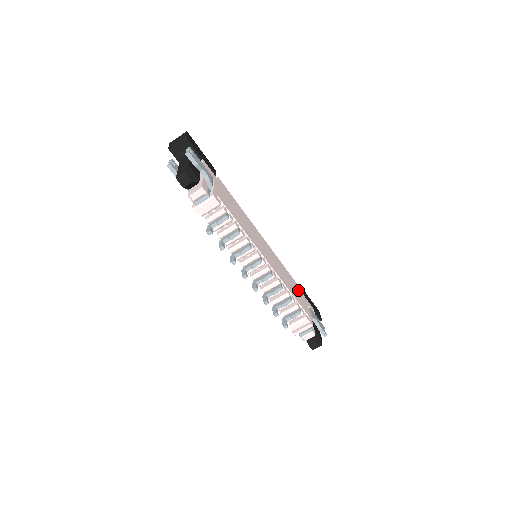
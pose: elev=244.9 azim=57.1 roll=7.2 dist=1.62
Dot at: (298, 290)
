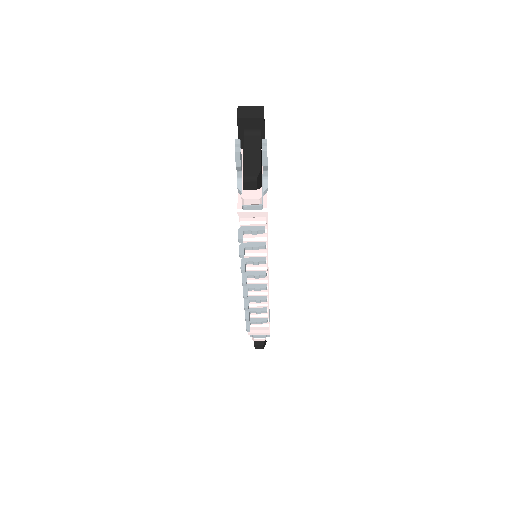
Dot at: occluded
